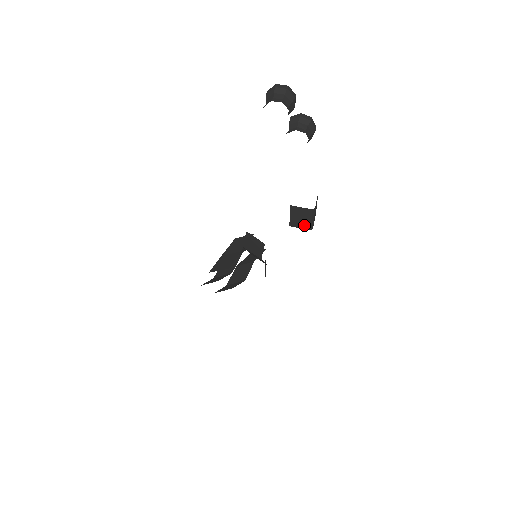
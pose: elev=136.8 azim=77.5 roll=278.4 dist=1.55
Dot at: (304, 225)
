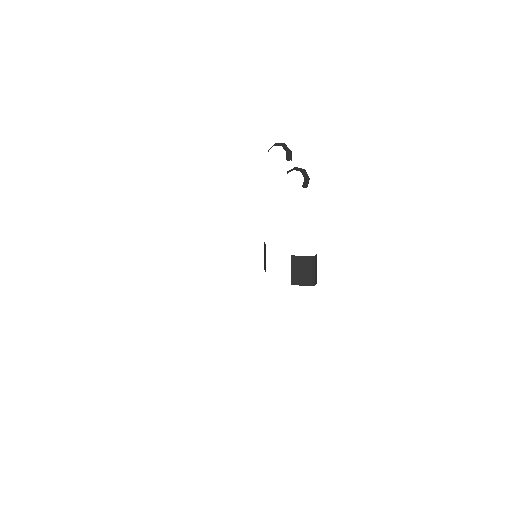
Dot at: (305, 280)
